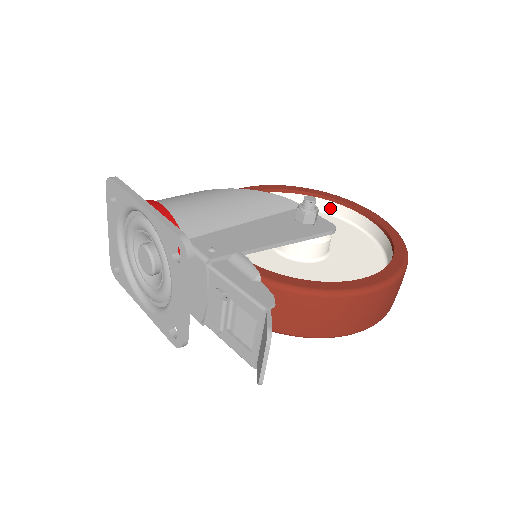
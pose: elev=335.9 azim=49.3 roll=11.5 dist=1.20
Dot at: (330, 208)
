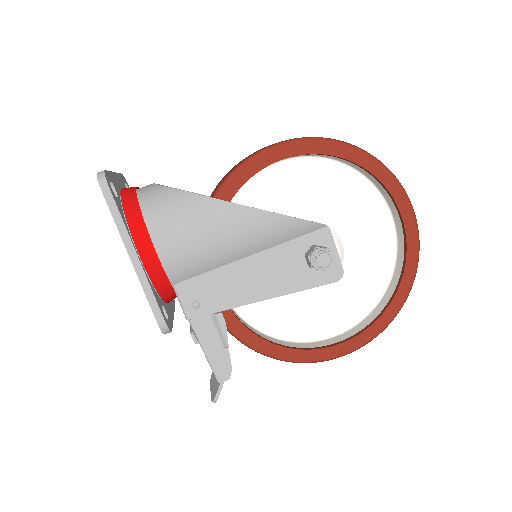
Dot at: (380, 188)
